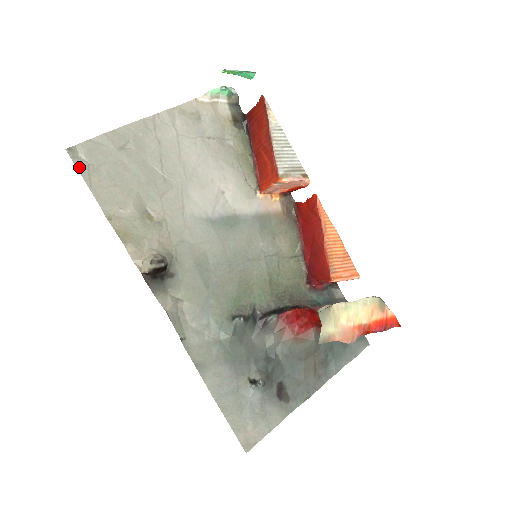
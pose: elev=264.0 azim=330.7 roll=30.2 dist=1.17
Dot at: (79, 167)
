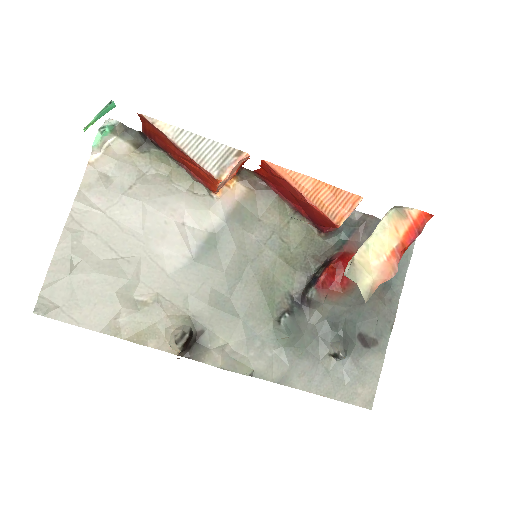
Dot at: (56, 317)
